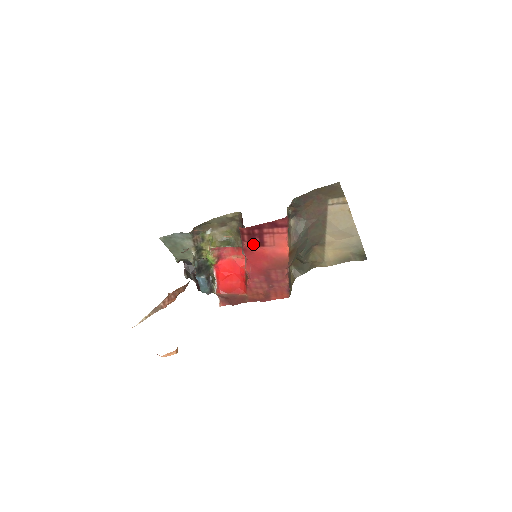
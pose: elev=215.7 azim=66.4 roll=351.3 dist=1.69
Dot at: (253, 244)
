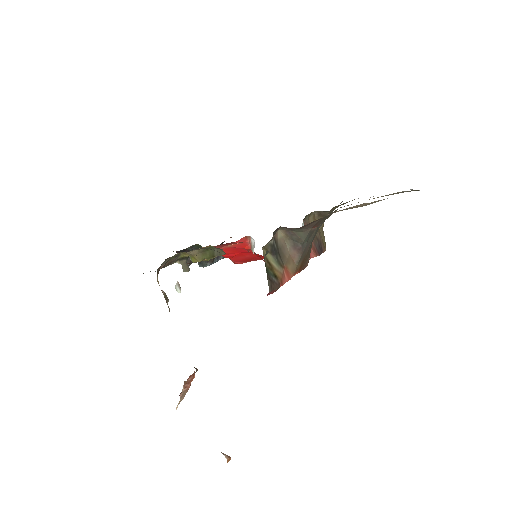
Dot at: occluded
